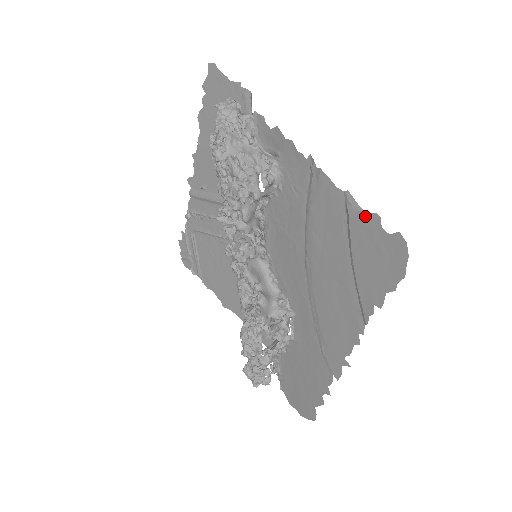
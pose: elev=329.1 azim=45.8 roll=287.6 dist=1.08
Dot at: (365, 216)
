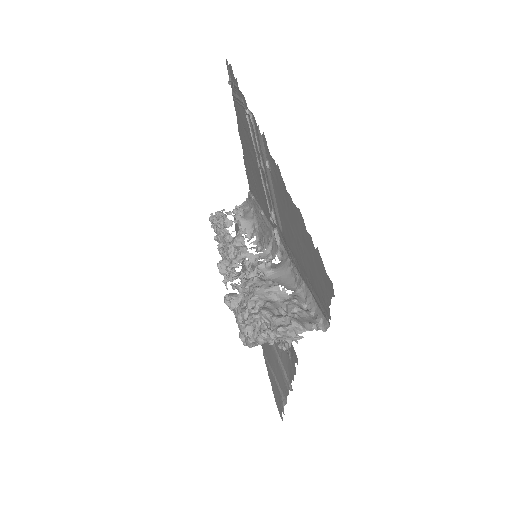
Dot at: (282, 406)
